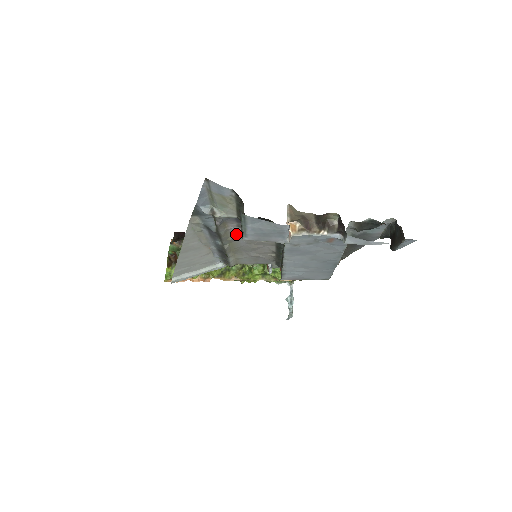
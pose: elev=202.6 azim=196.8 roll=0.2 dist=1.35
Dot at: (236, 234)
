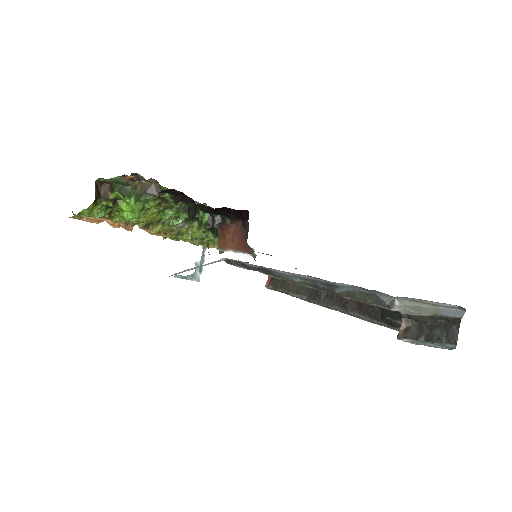
Dot at: occluded
